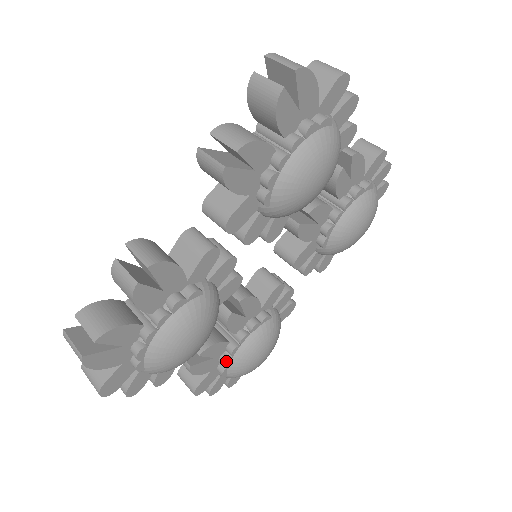
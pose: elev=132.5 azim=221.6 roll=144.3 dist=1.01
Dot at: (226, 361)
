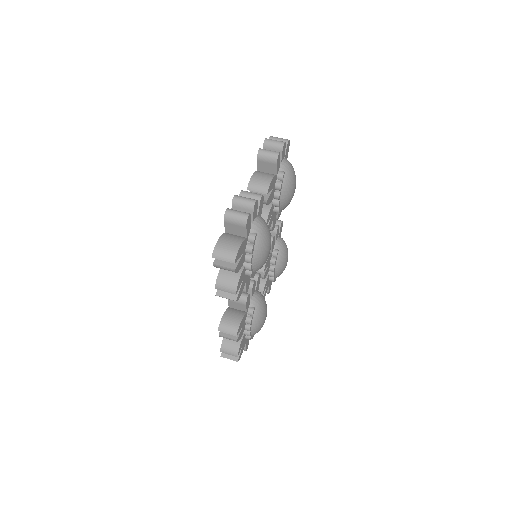
Dot at: (273, 280)
